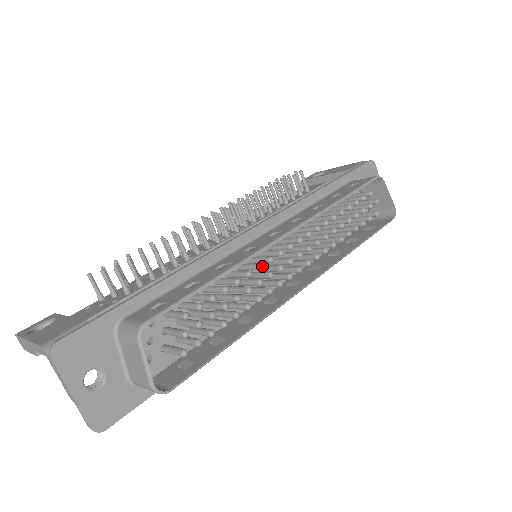
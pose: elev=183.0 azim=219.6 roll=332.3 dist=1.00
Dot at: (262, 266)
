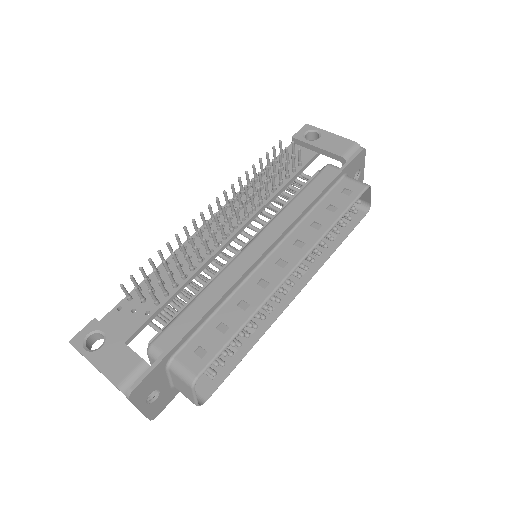
Dot at: (270, 298)
